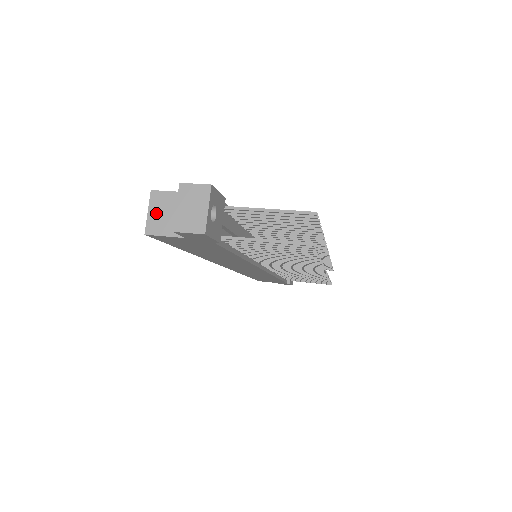
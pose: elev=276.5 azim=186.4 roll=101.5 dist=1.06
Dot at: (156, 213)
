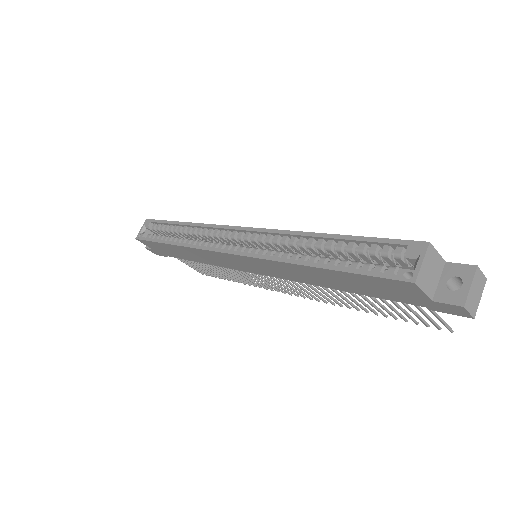
Dot at: (426, 267)
